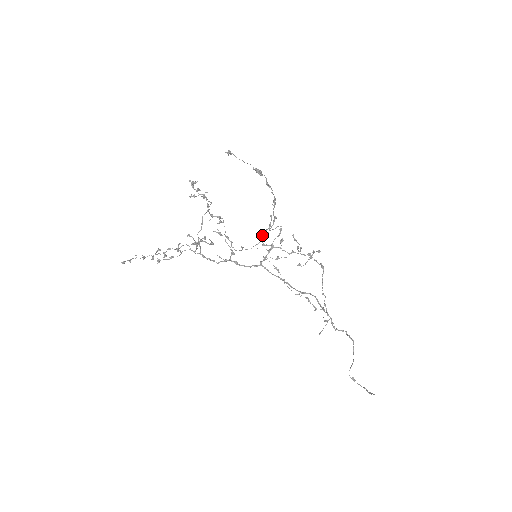
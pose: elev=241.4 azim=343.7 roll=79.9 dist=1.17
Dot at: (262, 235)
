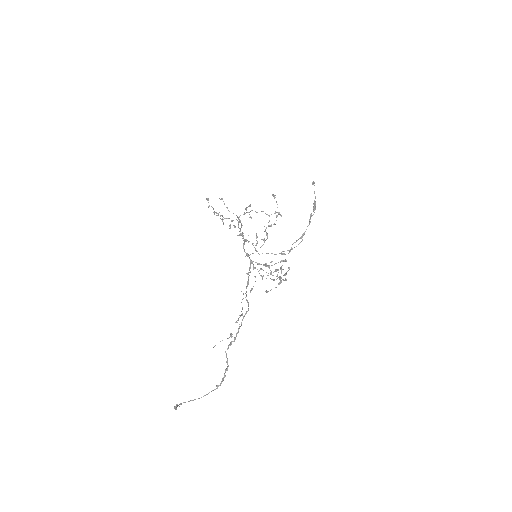
Dot at: (272, 261)
